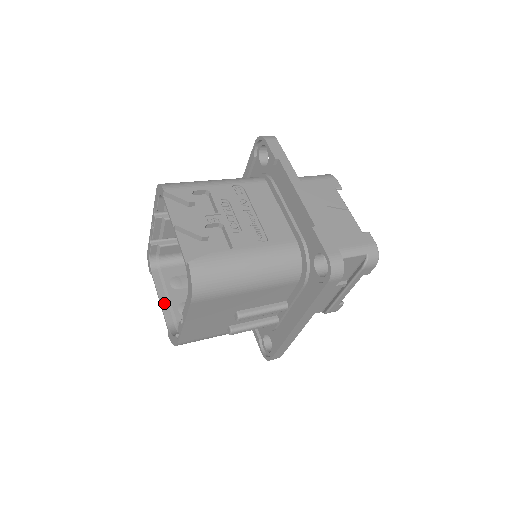
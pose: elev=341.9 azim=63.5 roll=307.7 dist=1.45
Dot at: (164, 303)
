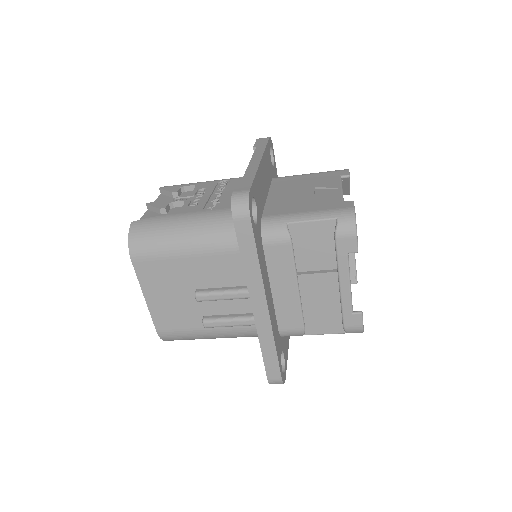
Dot at: occluded
